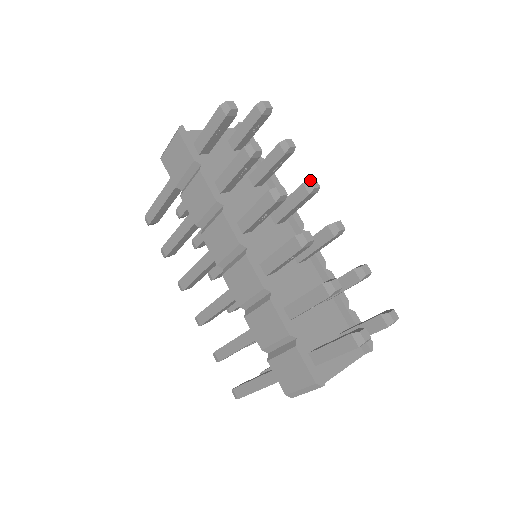
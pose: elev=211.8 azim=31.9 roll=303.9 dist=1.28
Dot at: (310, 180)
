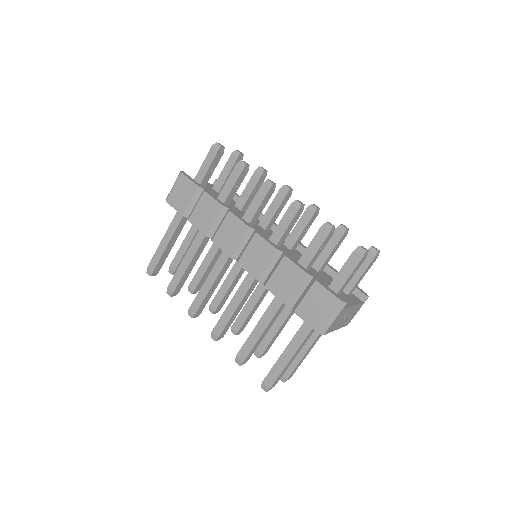
Dot at: occluded
